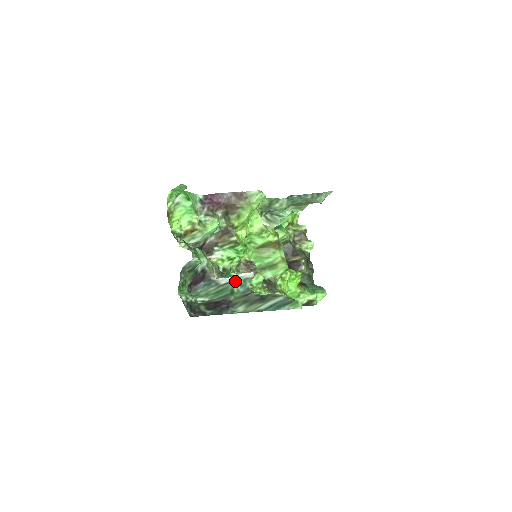
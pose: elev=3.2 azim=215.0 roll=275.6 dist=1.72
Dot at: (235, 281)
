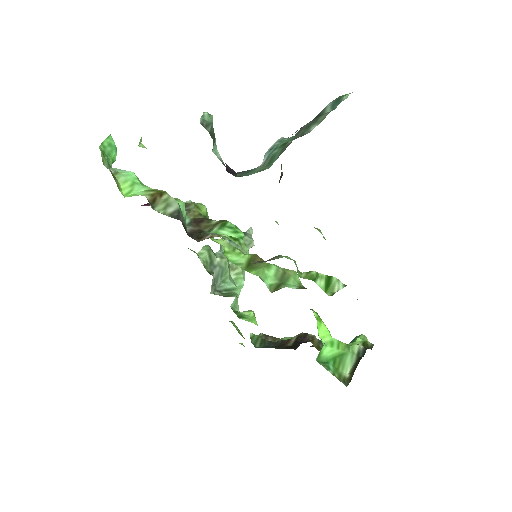
Dot at: (272, 148)
